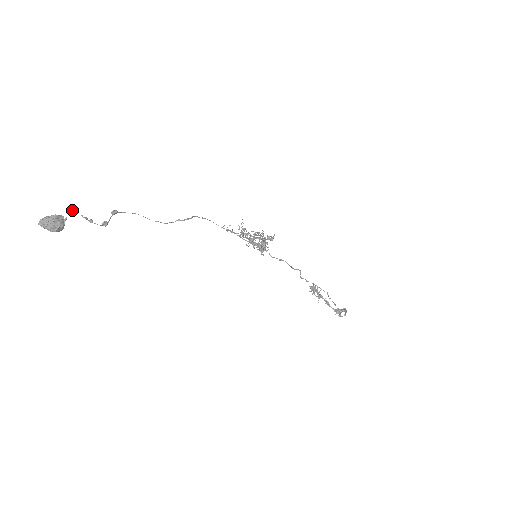
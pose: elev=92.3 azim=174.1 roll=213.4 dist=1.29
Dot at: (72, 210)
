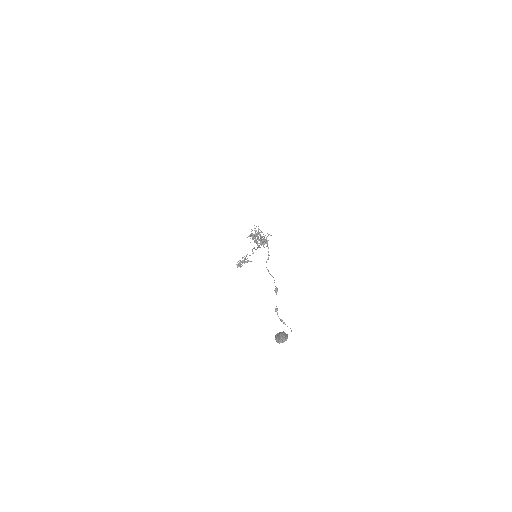
Dot at: (291, 330)
